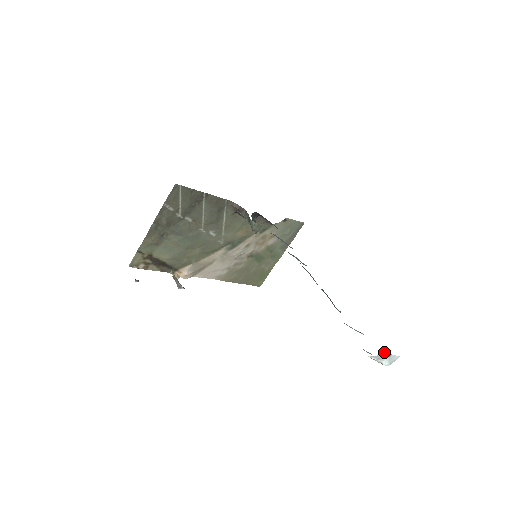
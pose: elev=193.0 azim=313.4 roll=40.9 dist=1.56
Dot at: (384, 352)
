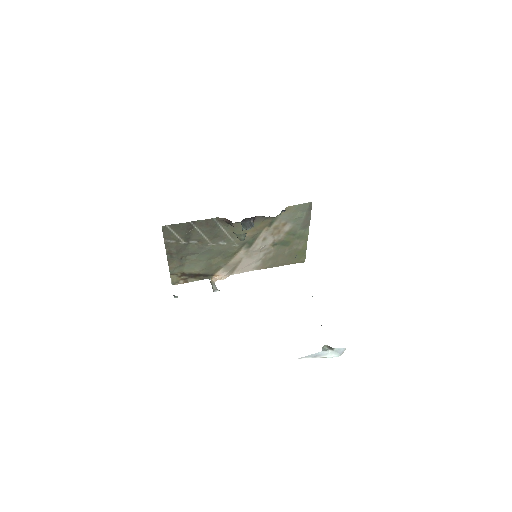
Dot at: (326, 347)
